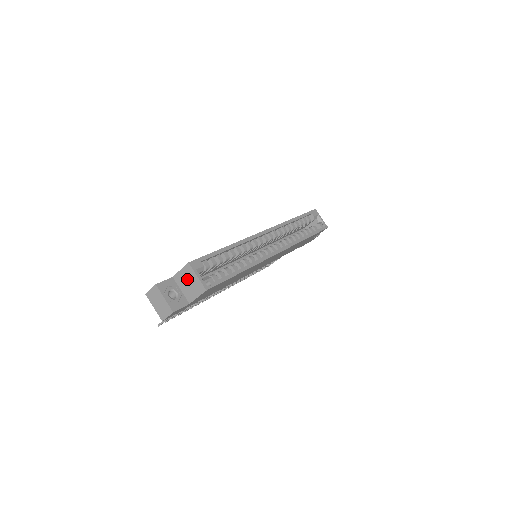
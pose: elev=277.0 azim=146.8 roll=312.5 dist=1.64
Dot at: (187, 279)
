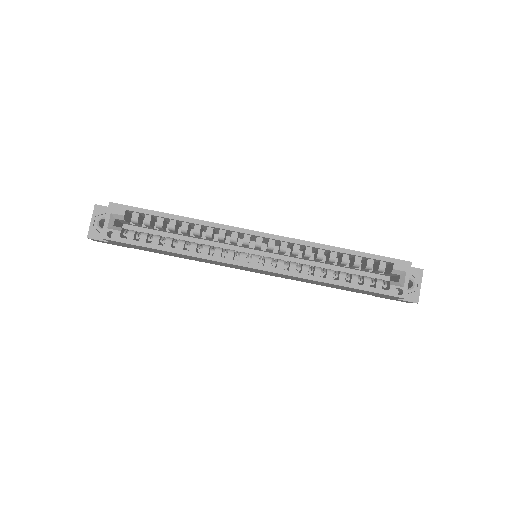
Dot at: occluded
